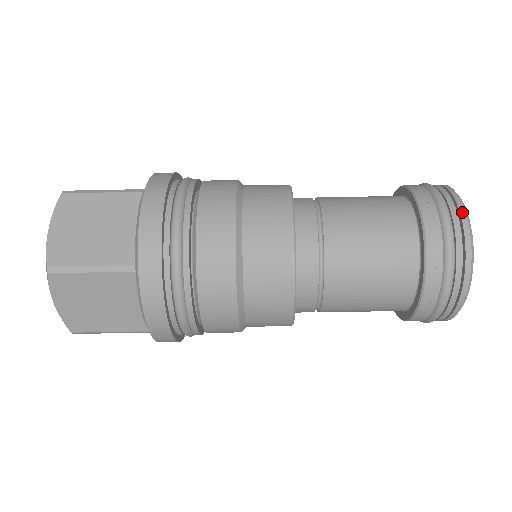
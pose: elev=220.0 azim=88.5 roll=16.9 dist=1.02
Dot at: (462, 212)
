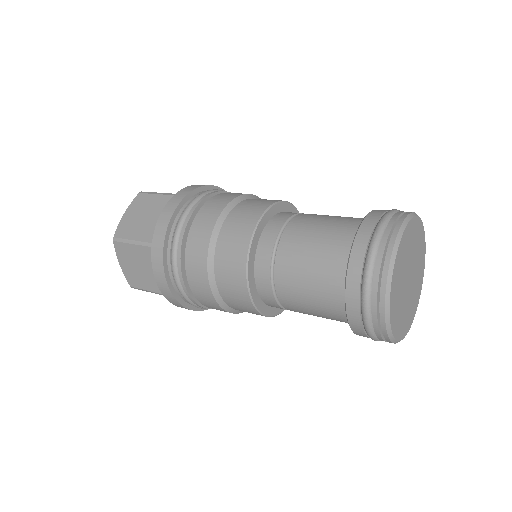
Dot at: (394, 235)
